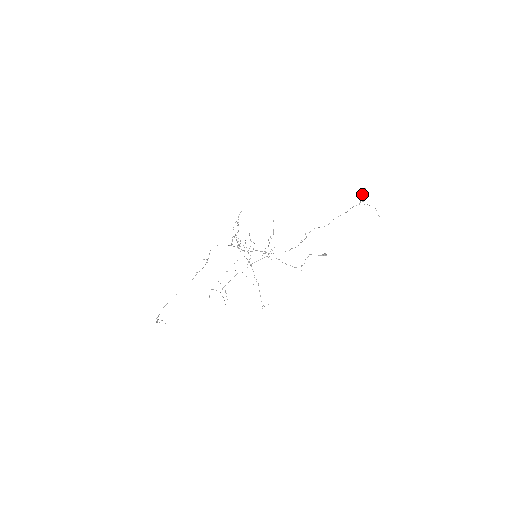
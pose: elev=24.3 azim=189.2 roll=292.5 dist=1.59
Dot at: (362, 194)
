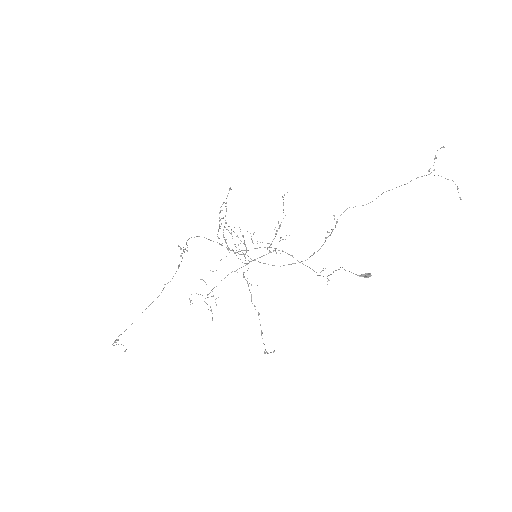
Dot at: (434, 158)
